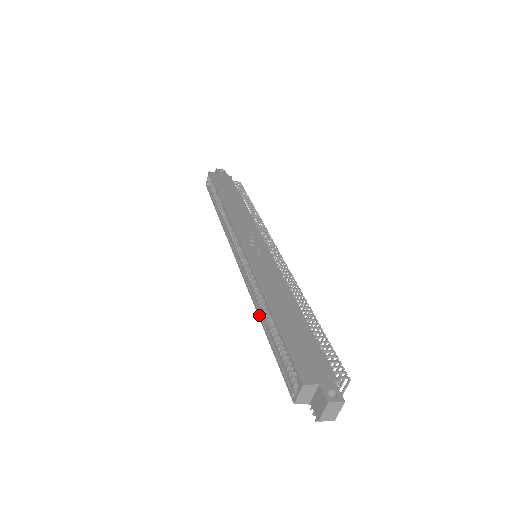
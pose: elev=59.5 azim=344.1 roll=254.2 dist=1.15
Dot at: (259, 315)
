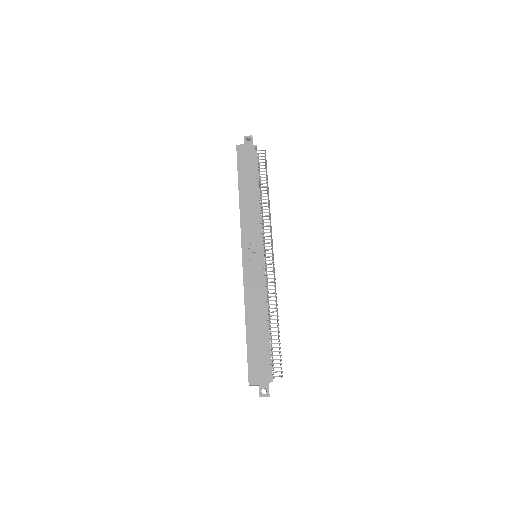
Dot at: occluded
